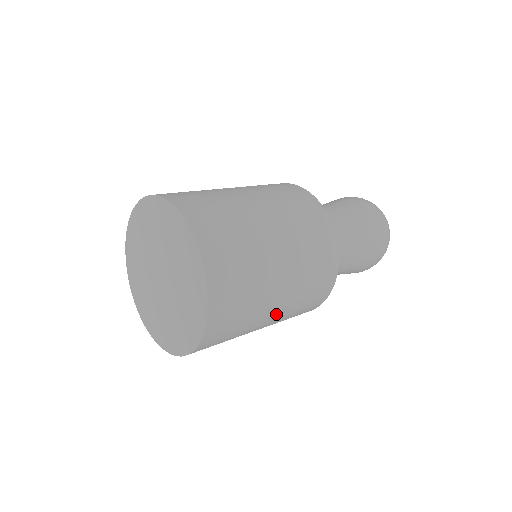
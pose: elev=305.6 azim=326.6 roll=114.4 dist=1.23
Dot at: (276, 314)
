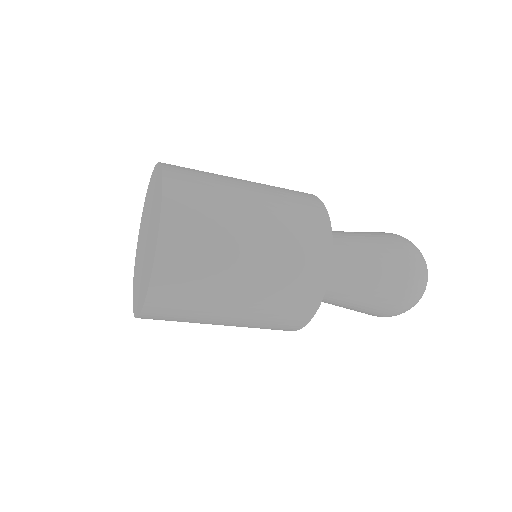
Dot at: occluded
